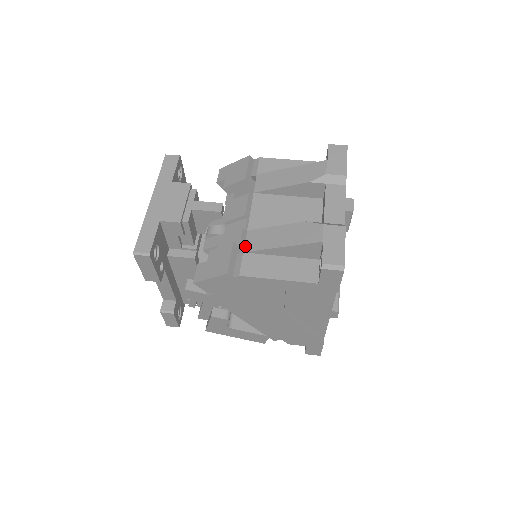
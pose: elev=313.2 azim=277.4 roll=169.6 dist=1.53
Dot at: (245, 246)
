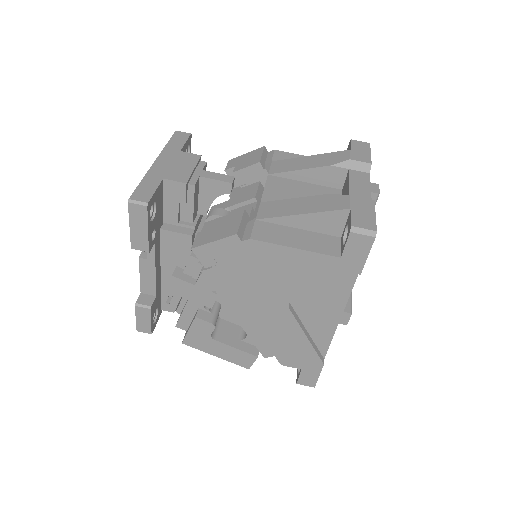
Dot at: (258, 214)
